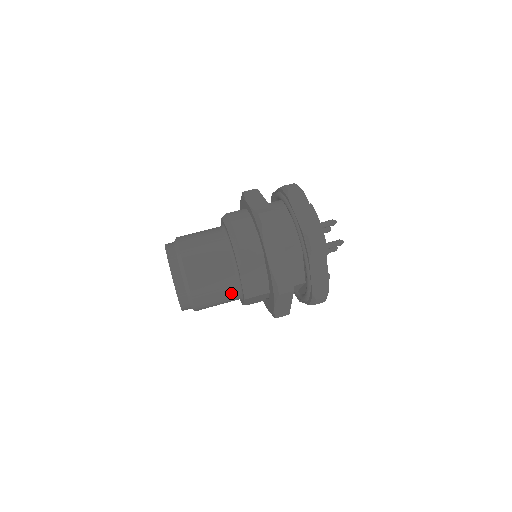
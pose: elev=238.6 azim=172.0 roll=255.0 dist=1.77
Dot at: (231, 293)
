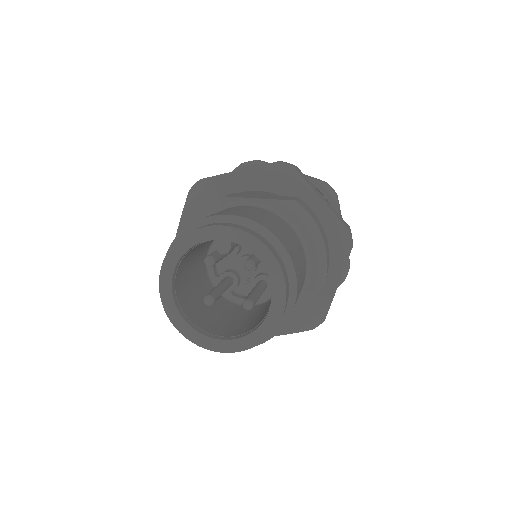
Dot at: occluded
